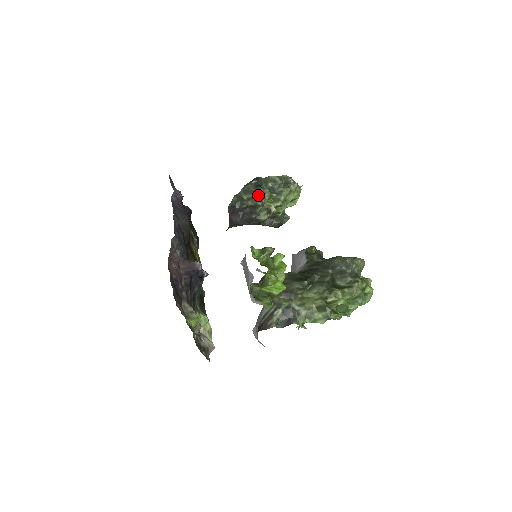
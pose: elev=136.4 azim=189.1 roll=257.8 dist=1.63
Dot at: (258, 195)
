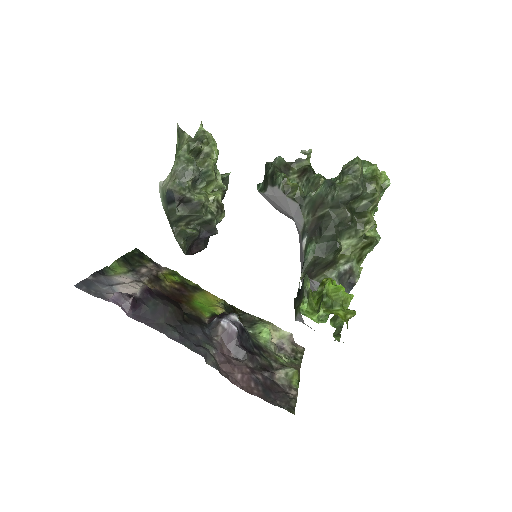
Dot at: (200, 215)
